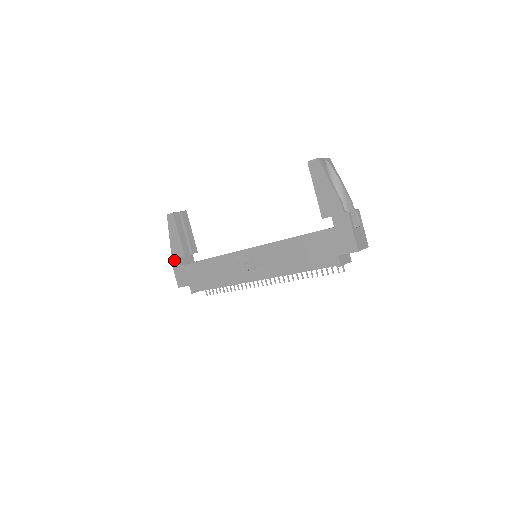
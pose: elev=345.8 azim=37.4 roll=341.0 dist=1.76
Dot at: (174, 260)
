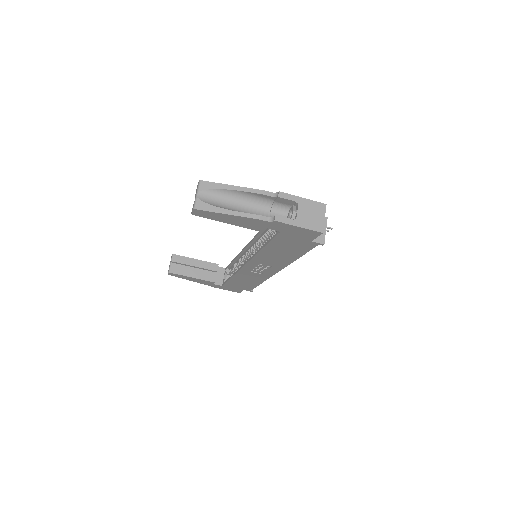
Dot at: (213, 286)
